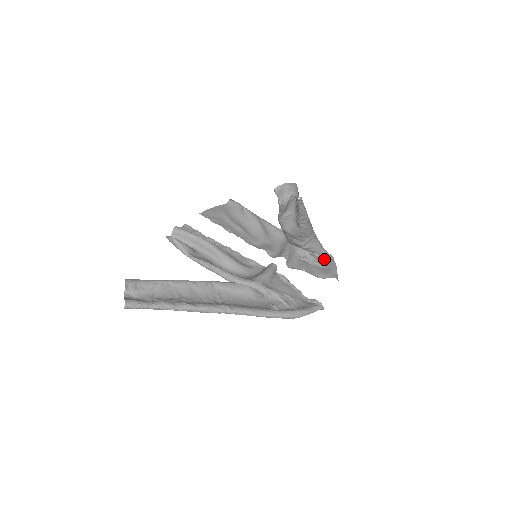
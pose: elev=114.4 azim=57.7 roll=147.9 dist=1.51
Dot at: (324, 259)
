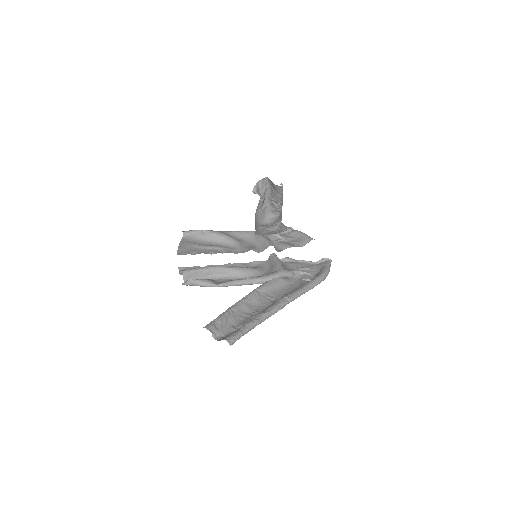
Dot at: (289, 233)
